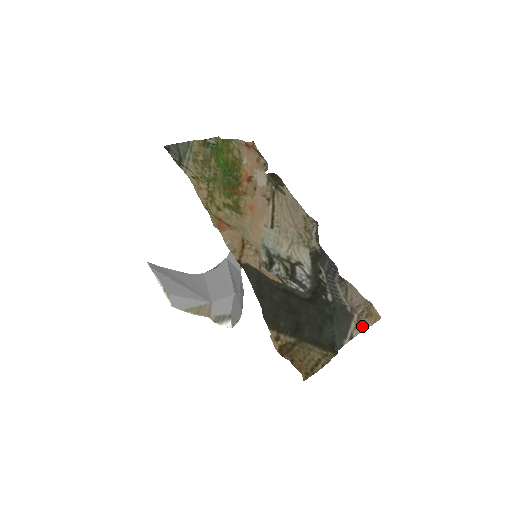
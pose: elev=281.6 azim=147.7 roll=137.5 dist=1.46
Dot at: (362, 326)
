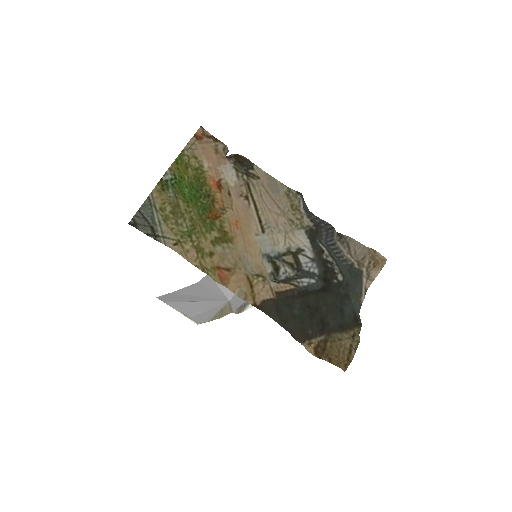
Dot at: (372, 277)
